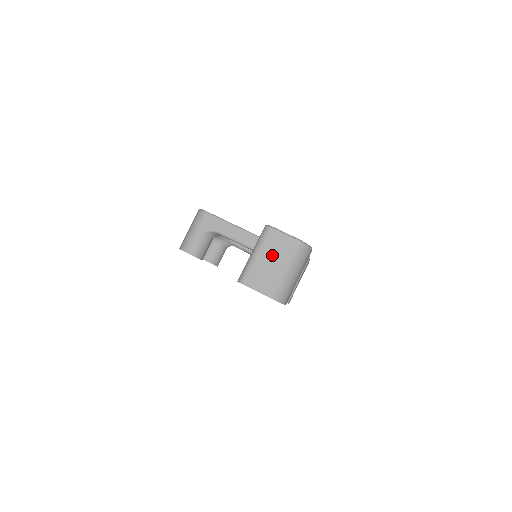
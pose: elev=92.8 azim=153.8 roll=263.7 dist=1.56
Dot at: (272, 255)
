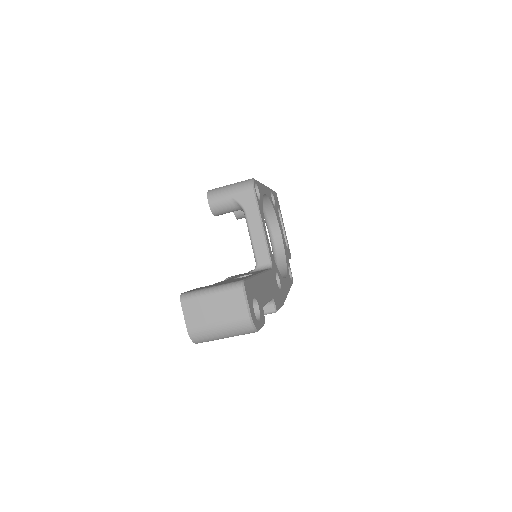
Dot at: (221, 307)
